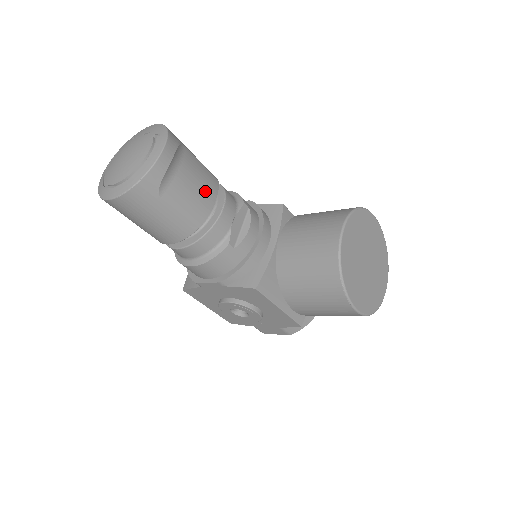
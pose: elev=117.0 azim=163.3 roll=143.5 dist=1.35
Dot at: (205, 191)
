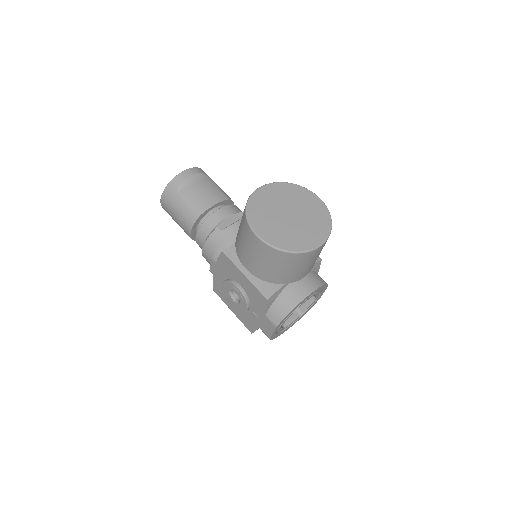
Dot at: (211, 197)
